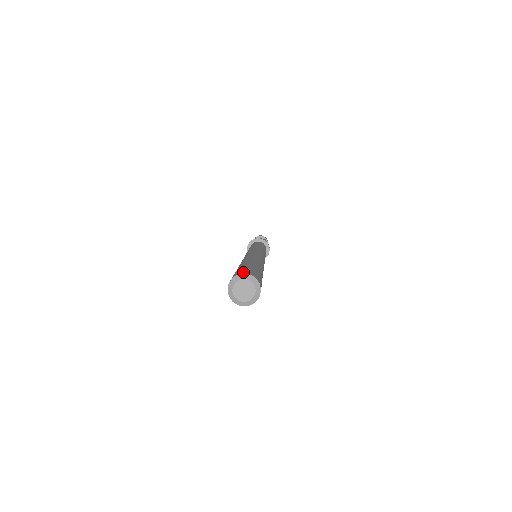
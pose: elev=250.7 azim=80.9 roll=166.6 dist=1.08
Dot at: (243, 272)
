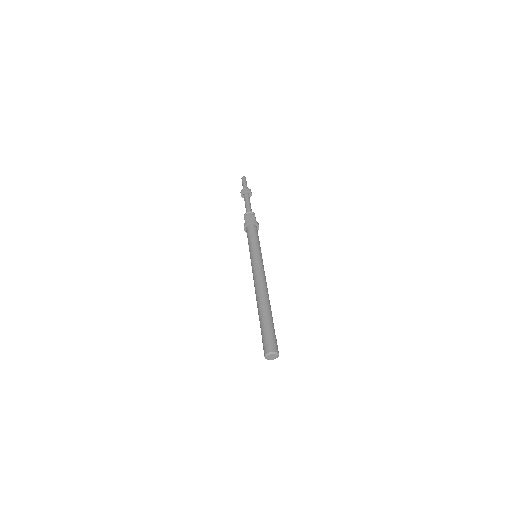
Dot at: (271, 349)
